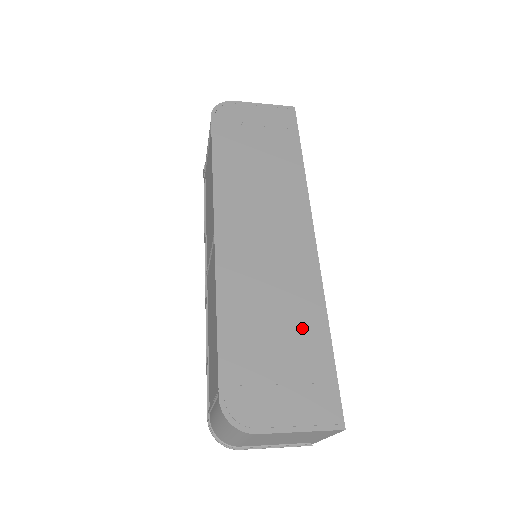
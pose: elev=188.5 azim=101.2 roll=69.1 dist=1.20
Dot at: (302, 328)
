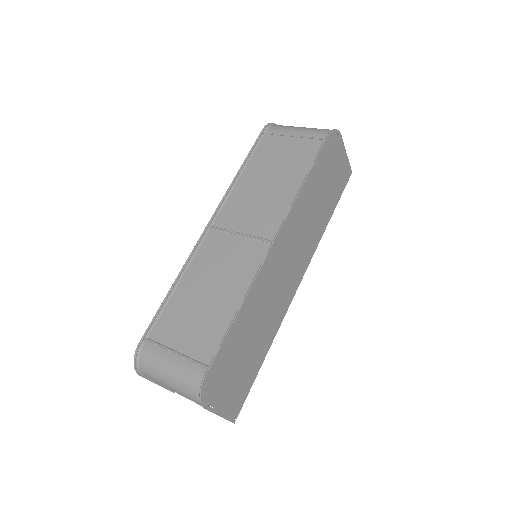
Dot at: (259, 347)
